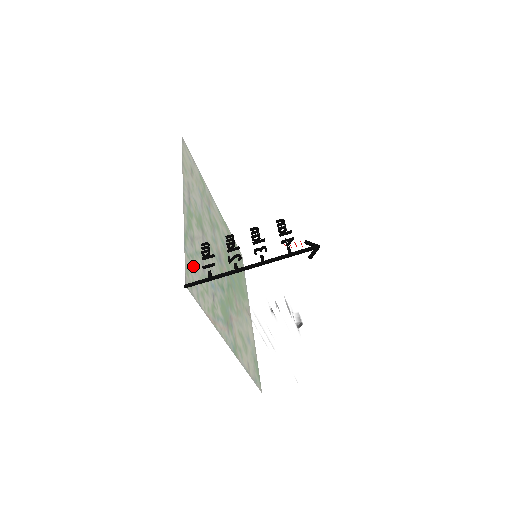
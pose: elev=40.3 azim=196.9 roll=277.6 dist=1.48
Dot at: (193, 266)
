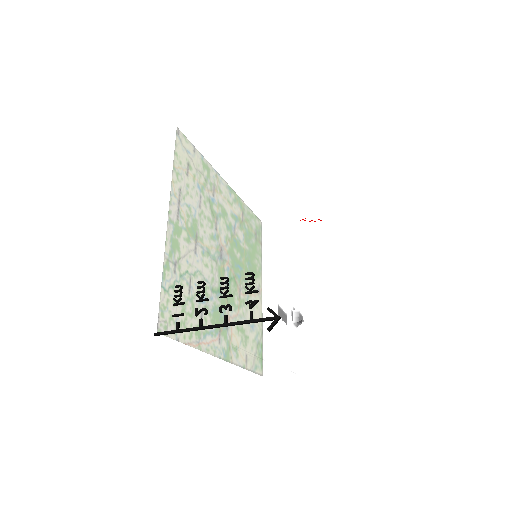
Dot at: occluded
